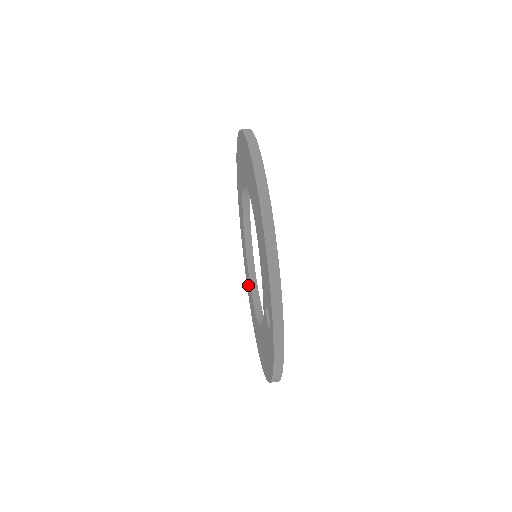
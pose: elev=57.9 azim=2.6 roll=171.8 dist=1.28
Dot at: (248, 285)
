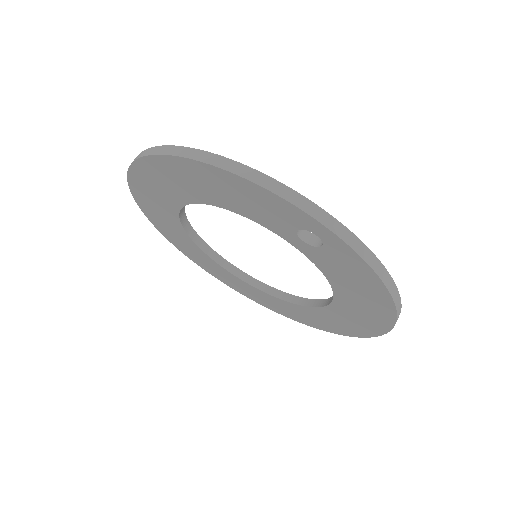
Dot at: (293, 313)
